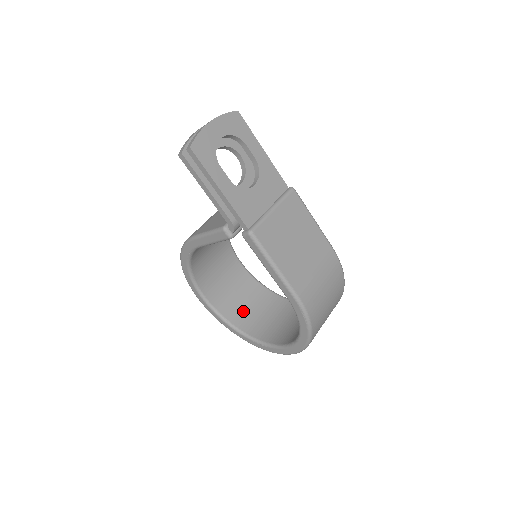
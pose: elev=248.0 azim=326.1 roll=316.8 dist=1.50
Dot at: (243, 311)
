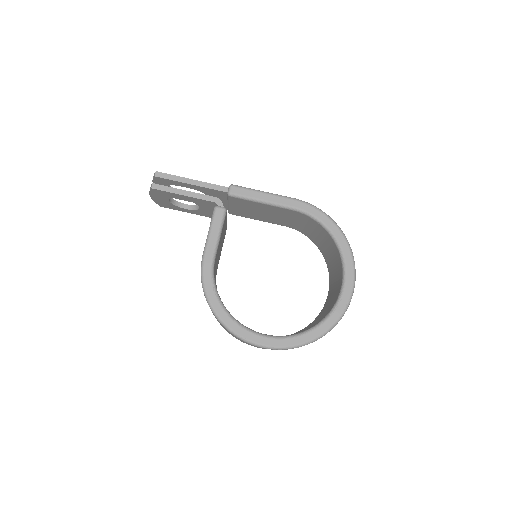
Dot at: occluded
